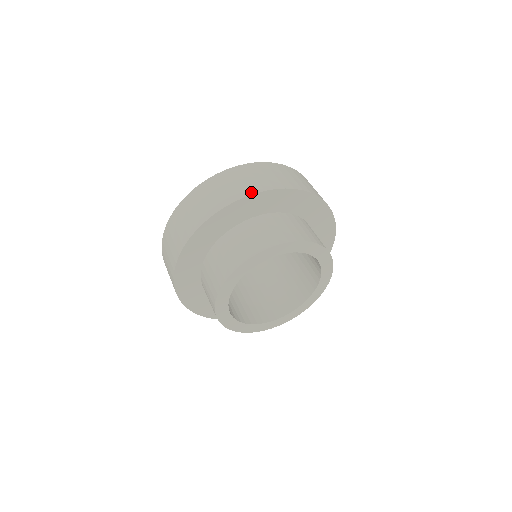
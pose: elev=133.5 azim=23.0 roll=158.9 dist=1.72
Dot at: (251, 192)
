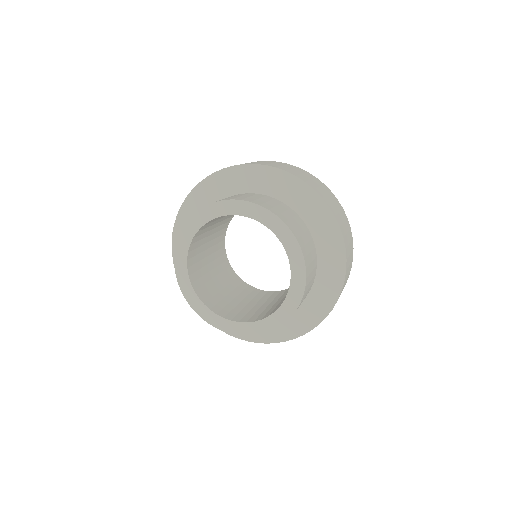
Dot at: (264, 164)
